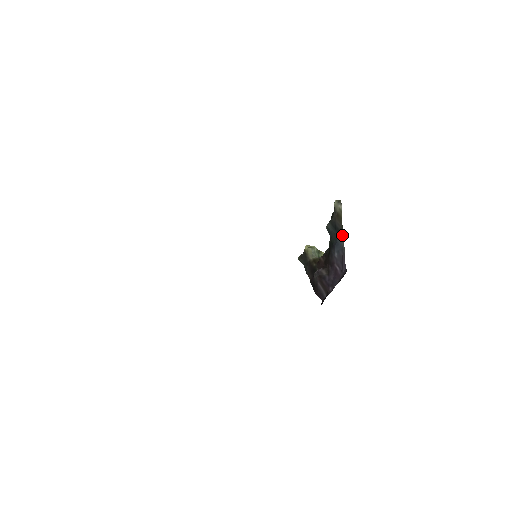
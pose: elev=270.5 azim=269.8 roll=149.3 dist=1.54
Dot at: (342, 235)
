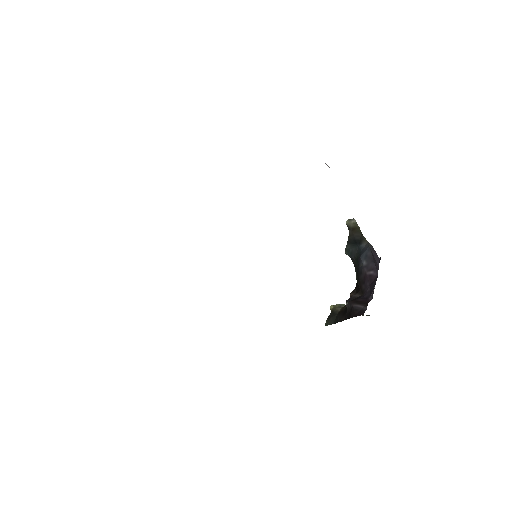
Dot at: (364, 239)
